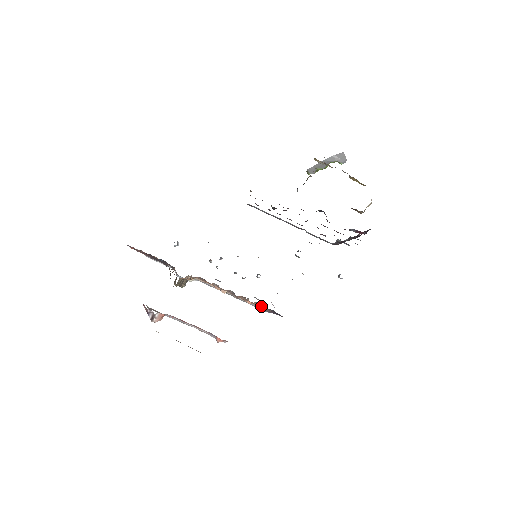
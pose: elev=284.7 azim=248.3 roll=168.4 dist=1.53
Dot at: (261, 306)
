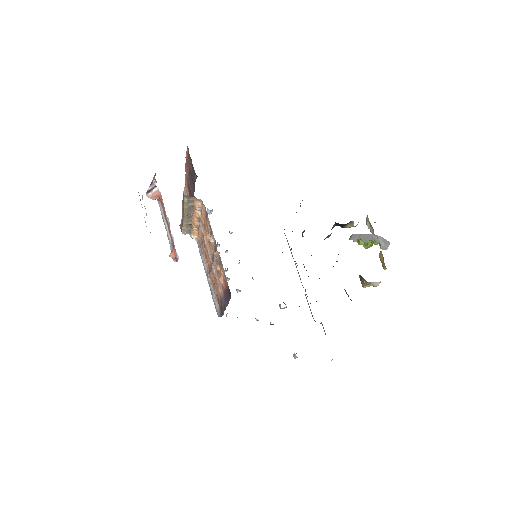
Dot at: (224, 277)
